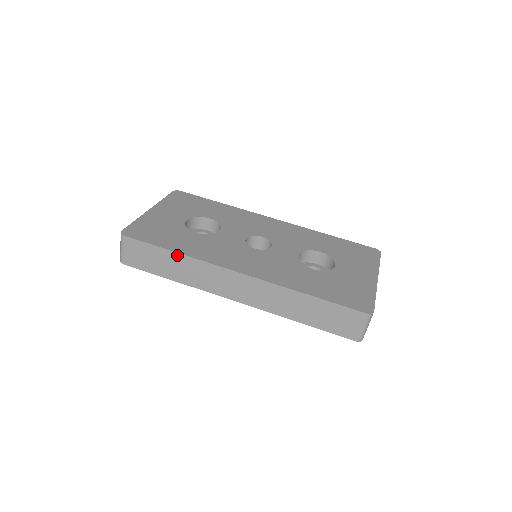
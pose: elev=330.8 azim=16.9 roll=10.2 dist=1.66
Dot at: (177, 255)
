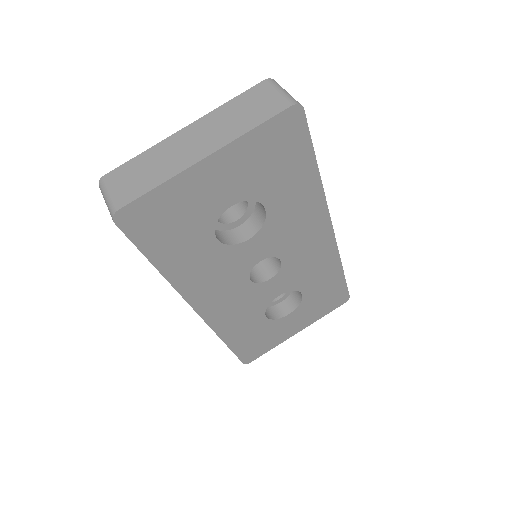
Dot at: (159, 270)
